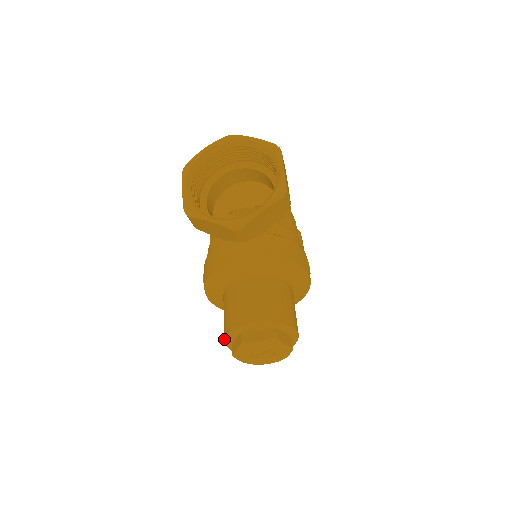
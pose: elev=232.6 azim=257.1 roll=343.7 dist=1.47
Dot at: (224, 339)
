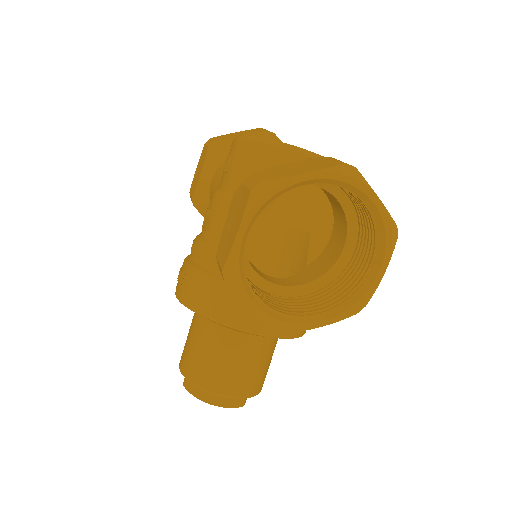
Dot at: (183, 375)
